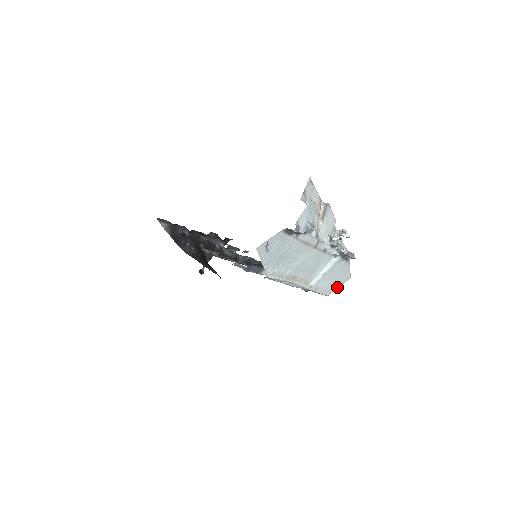
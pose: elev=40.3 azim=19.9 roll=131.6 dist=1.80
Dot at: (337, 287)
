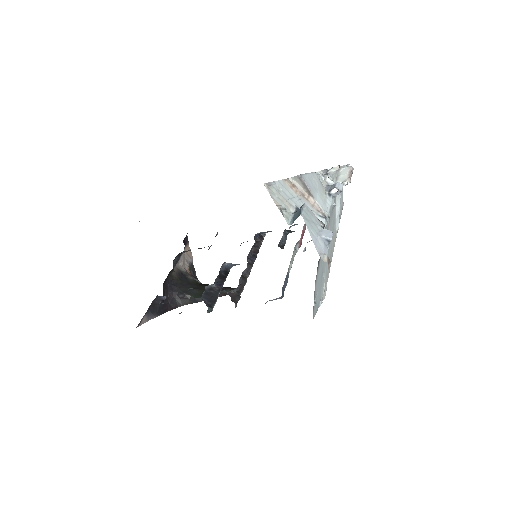
Dot at: (342, 189)
